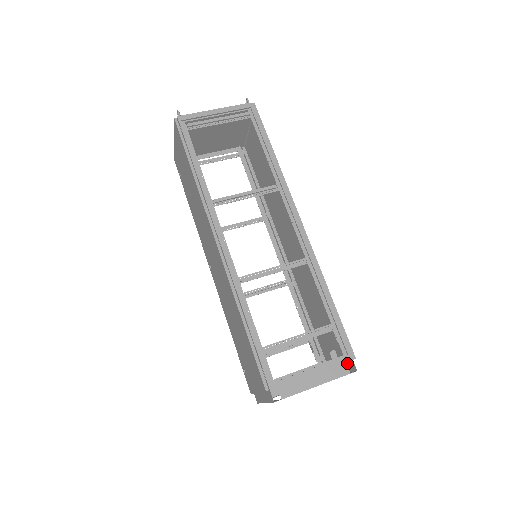
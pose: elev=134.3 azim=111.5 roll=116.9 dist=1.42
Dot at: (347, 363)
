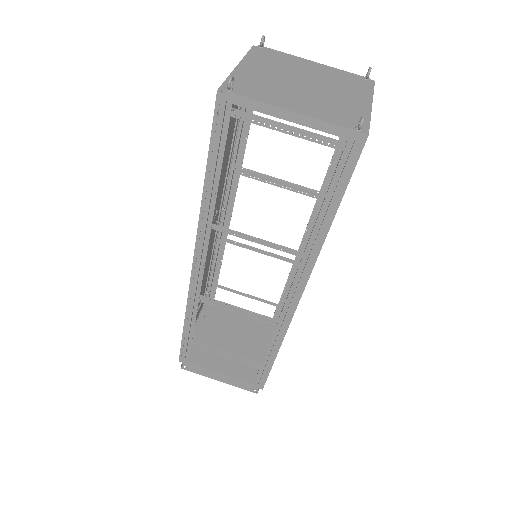
Dot at: occluded
